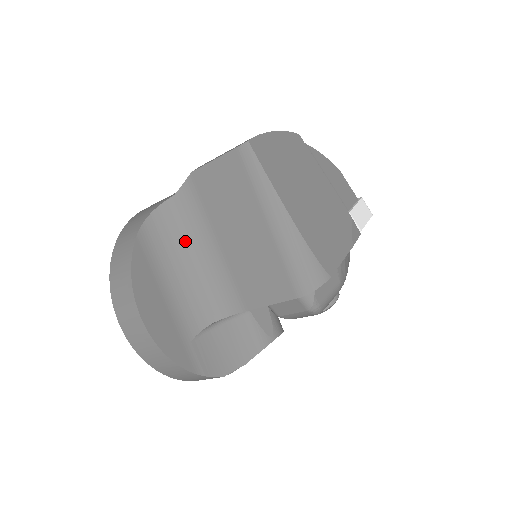
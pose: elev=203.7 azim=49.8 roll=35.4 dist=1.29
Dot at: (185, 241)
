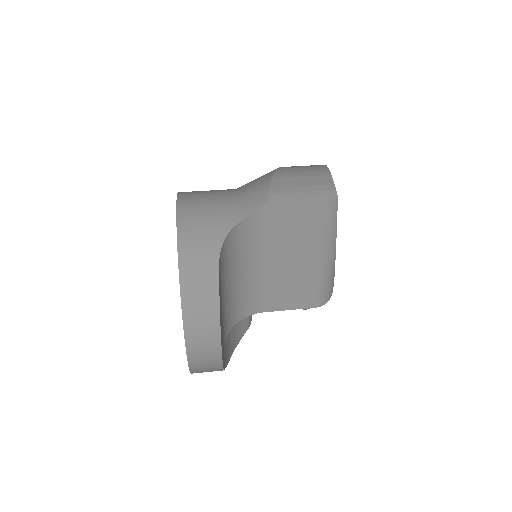
Dot at: (238, 261)
